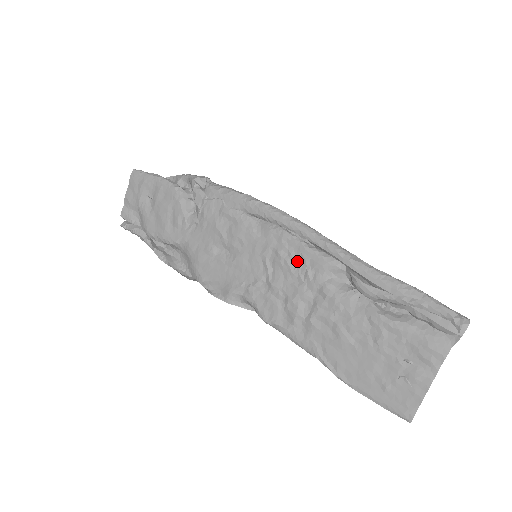
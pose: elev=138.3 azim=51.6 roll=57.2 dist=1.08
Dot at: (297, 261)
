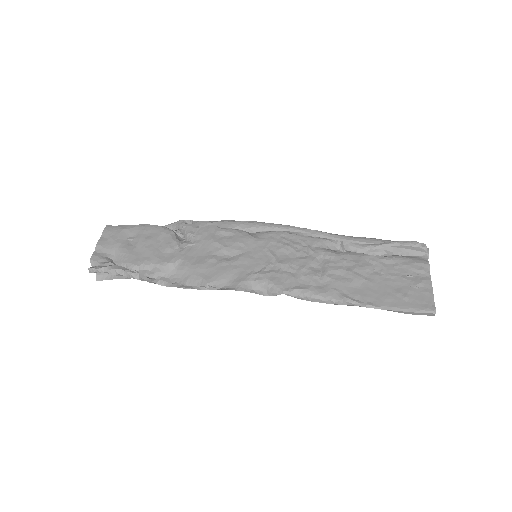
Dot at: (297, 244)
